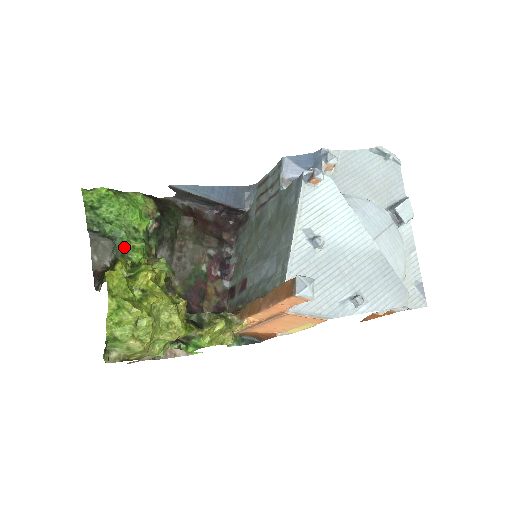
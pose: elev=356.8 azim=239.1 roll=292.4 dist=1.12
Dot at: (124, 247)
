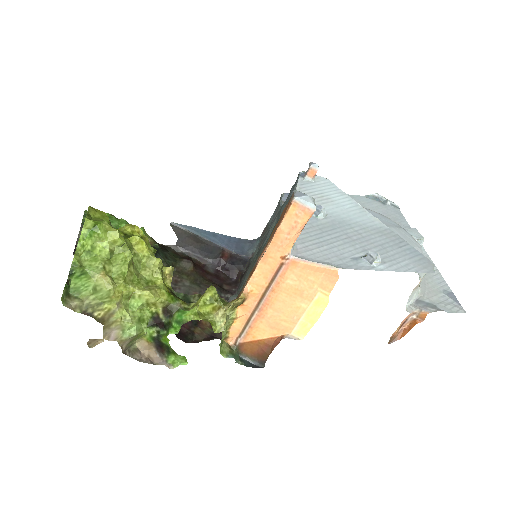
Dot at: occluded
